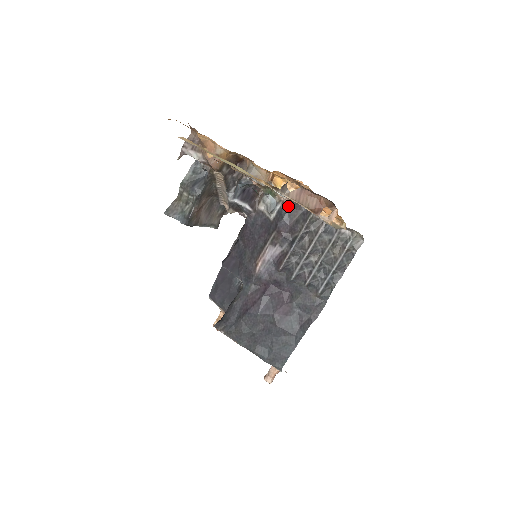
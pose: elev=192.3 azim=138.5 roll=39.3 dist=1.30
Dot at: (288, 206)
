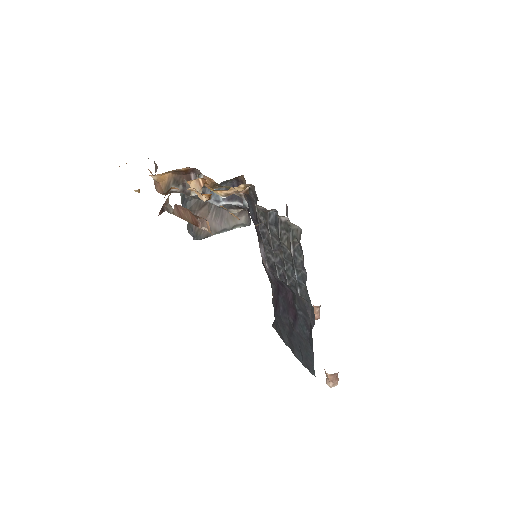
Dot at: (248, 199)
